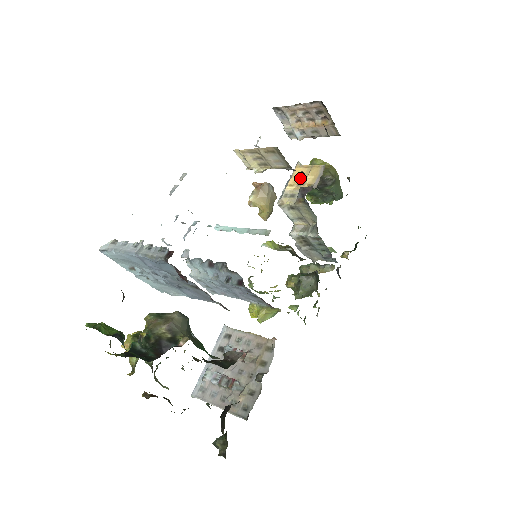
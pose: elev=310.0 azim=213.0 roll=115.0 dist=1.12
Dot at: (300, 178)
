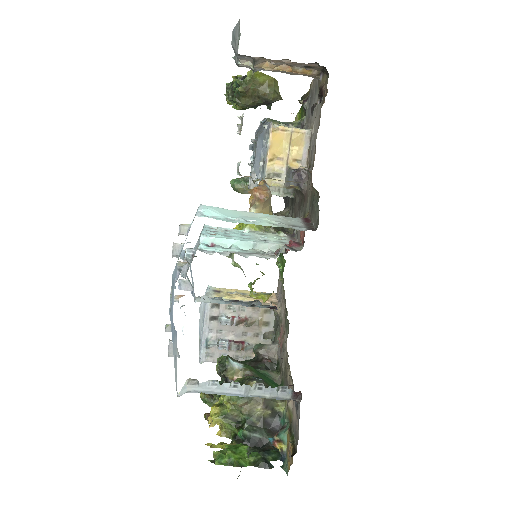
Dot at: (280, 149)
